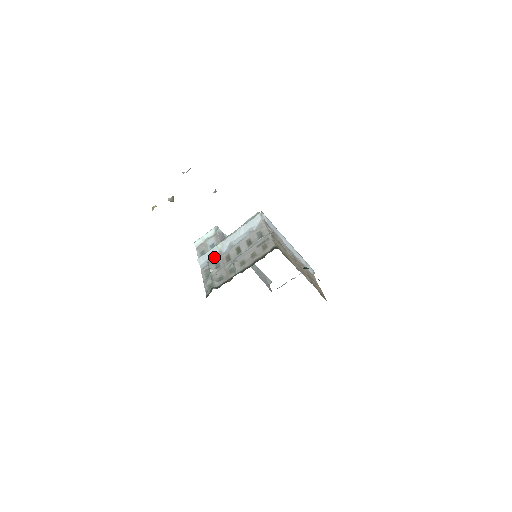
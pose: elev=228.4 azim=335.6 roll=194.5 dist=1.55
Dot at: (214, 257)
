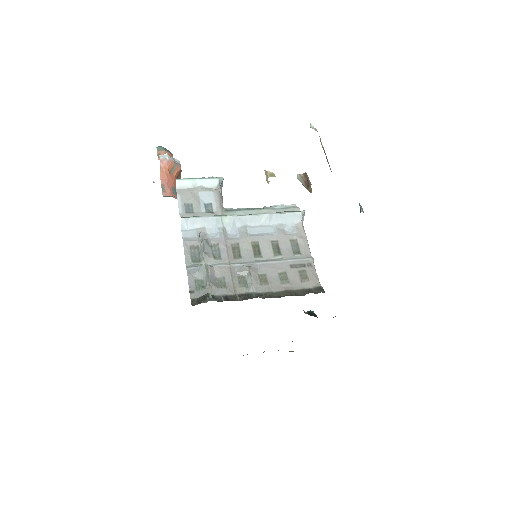
Dot at: (211, 232)
